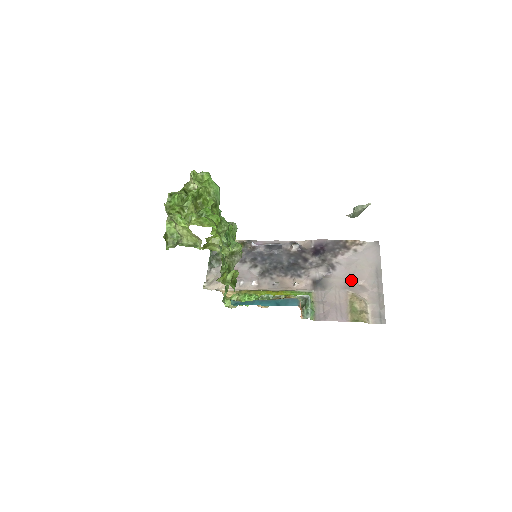
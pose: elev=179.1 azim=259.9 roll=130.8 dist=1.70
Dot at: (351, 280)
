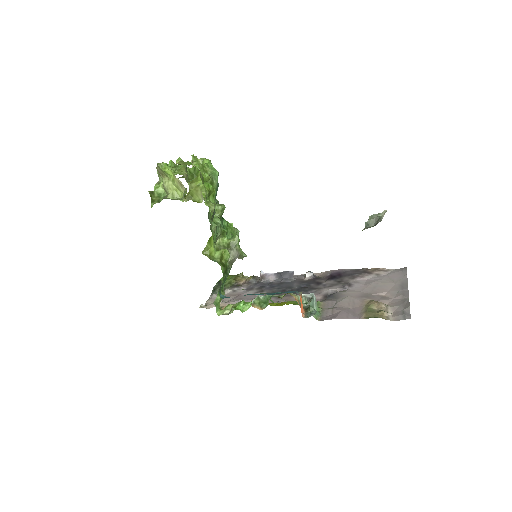
Dot at: (370, 292)
